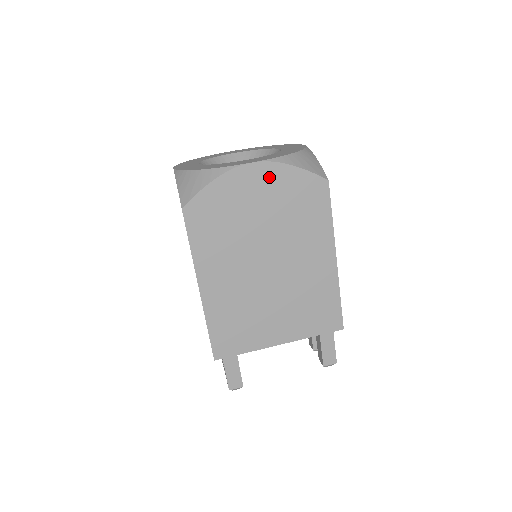
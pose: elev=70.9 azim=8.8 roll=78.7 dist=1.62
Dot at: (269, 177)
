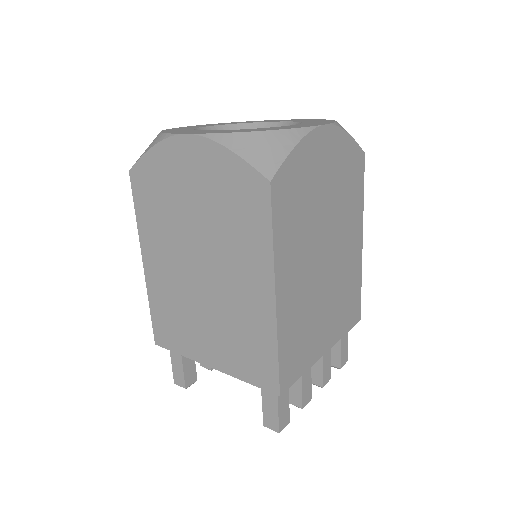
Dot at: (203, 157)
